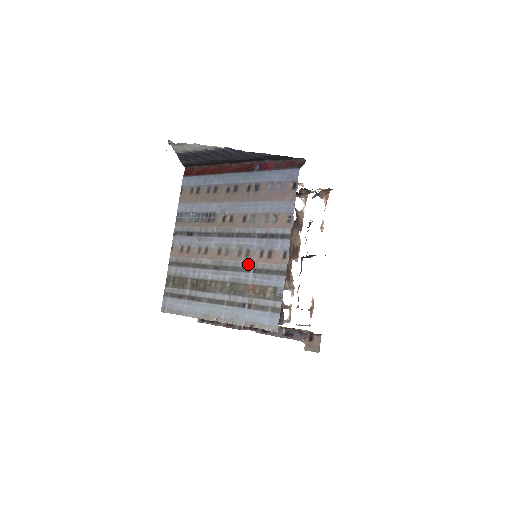
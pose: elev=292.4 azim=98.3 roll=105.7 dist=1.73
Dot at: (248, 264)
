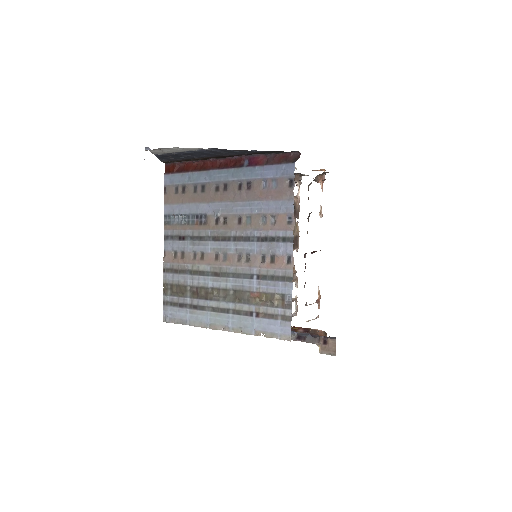
Dot at: (250, 270)
